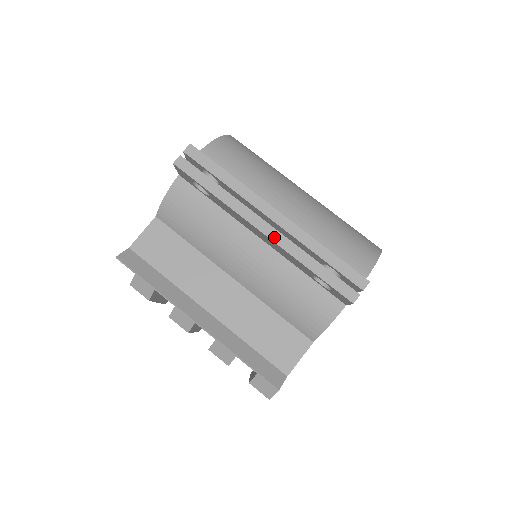
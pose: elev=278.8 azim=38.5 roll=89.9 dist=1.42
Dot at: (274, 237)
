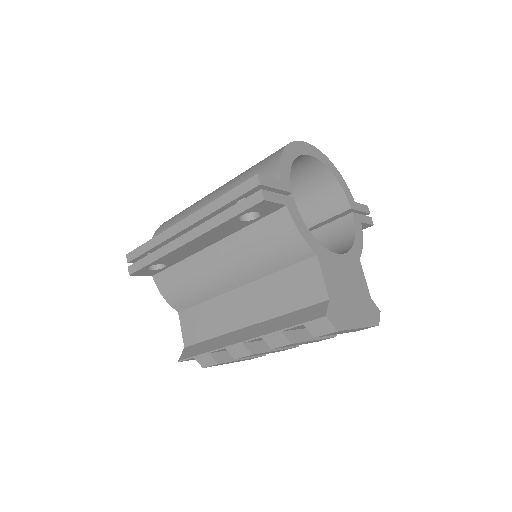
Dot at: (194, 235)
